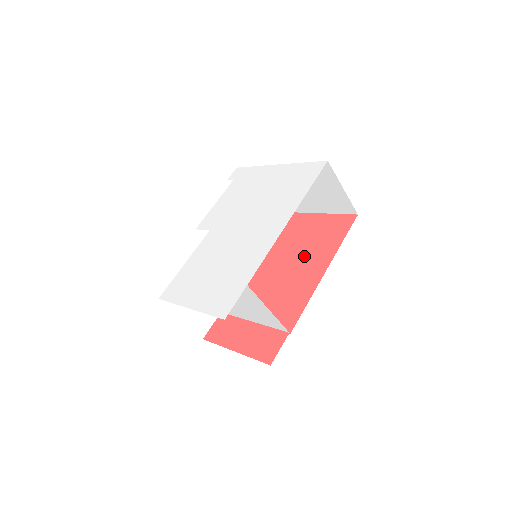
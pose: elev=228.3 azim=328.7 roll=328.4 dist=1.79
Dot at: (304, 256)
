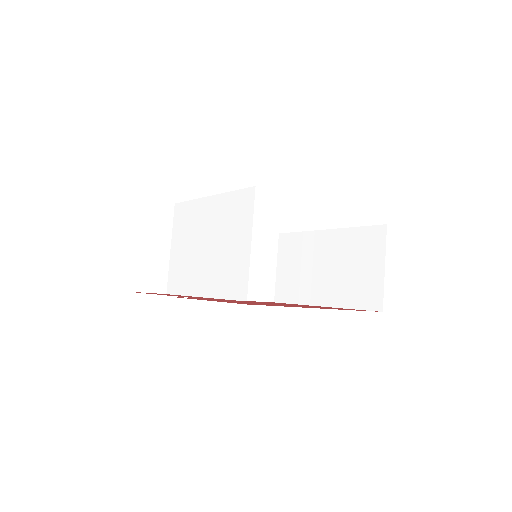
Dot at: occluded
